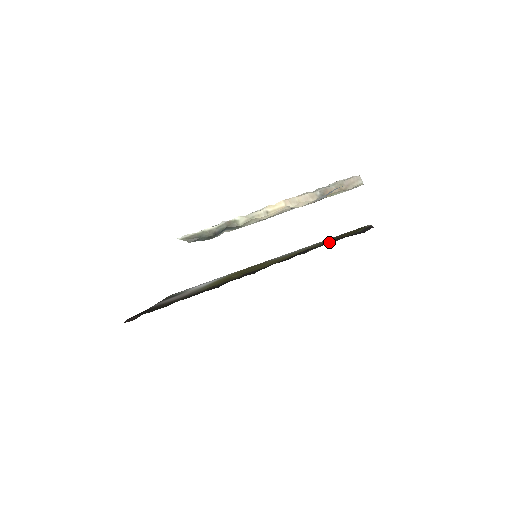
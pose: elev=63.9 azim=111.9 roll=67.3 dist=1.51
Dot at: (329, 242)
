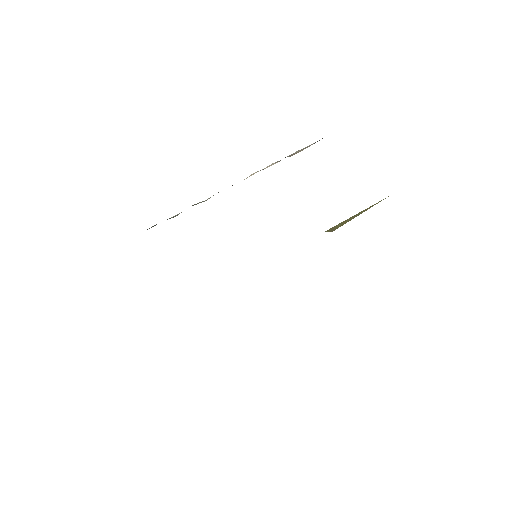
Dot at: occluded
